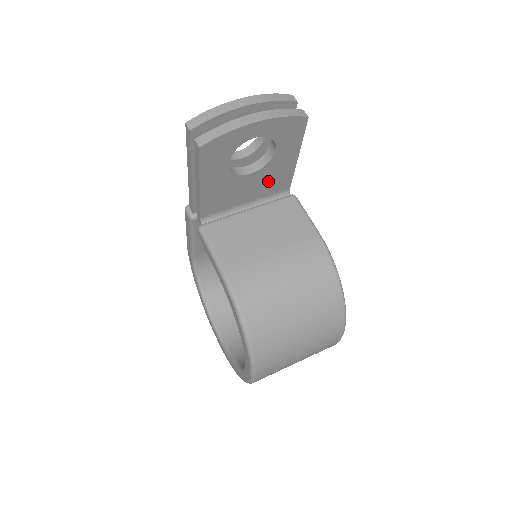
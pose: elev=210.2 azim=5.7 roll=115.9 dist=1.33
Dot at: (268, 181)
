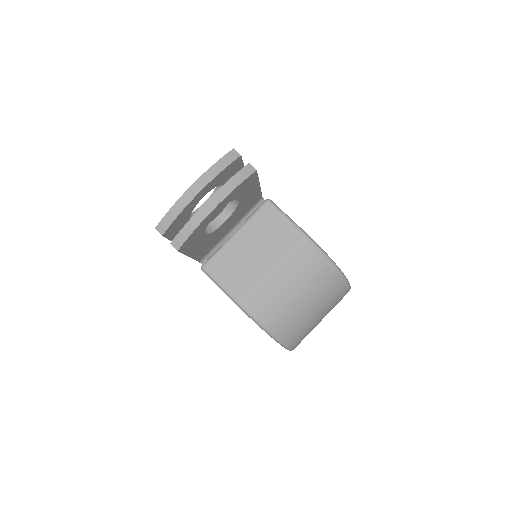
Dot at: (242, 210)
